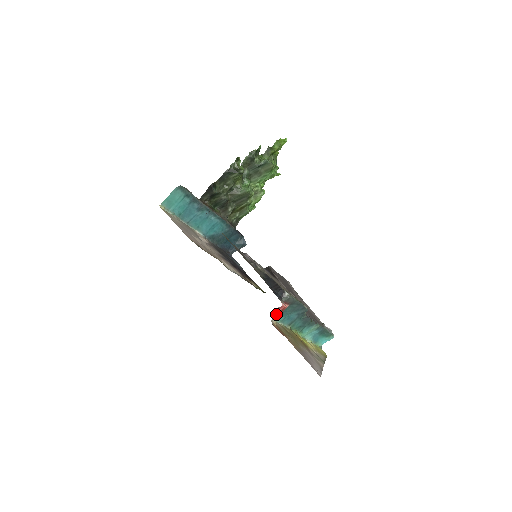
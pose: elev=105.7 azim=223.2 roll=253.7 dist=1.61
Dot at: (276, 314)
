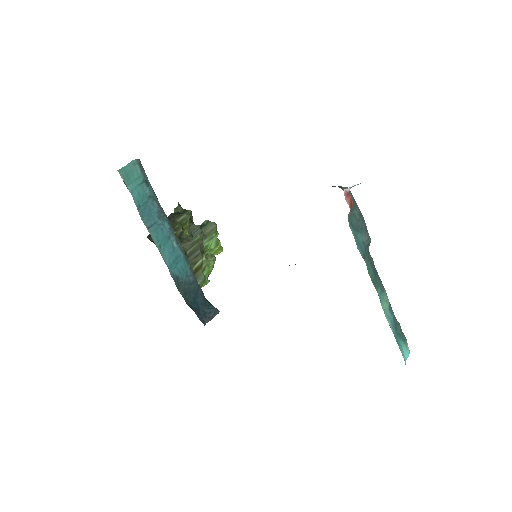
Dot at: (348, 204)
